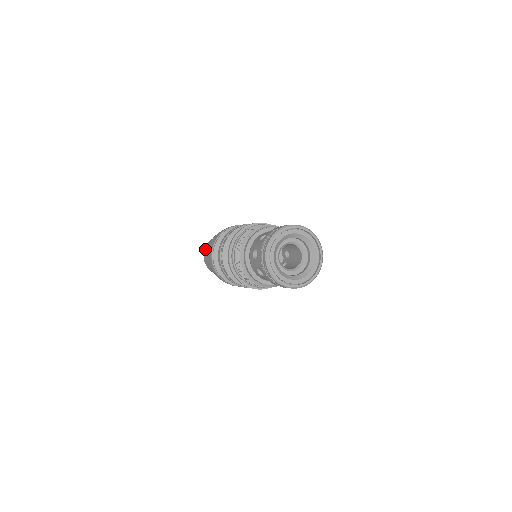
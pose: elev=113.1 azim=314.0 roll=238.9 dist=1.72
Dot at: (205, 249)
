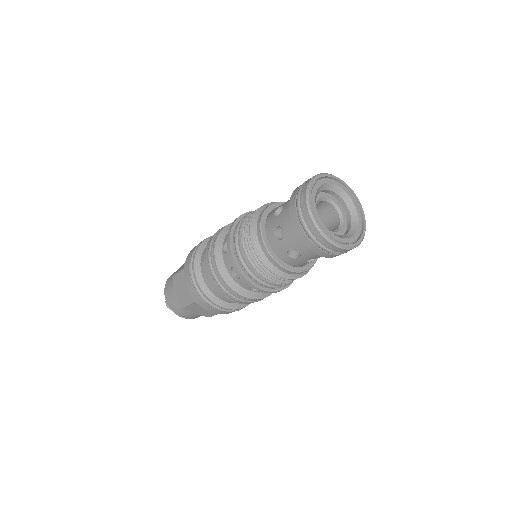
Dot at: (172, 274)
